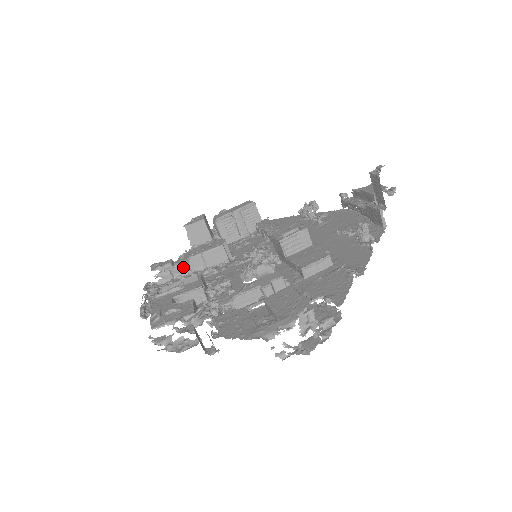
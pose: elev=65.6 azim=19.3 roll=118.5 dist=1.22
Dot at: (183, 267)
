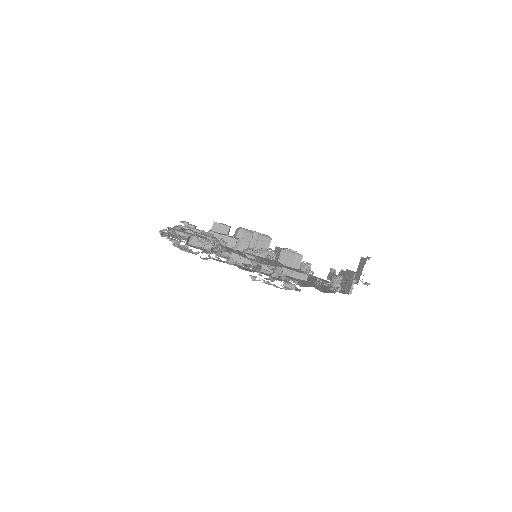
Dot at: occluded
